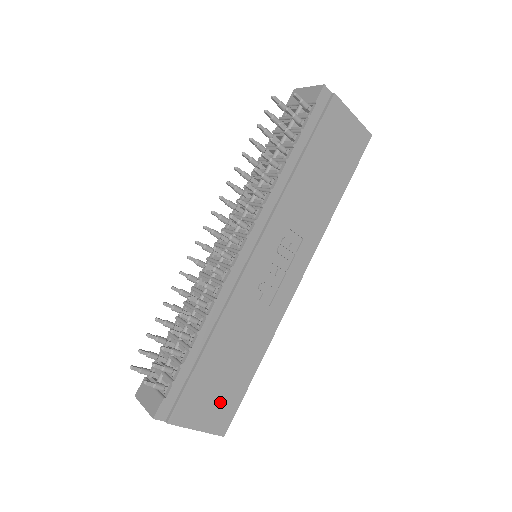
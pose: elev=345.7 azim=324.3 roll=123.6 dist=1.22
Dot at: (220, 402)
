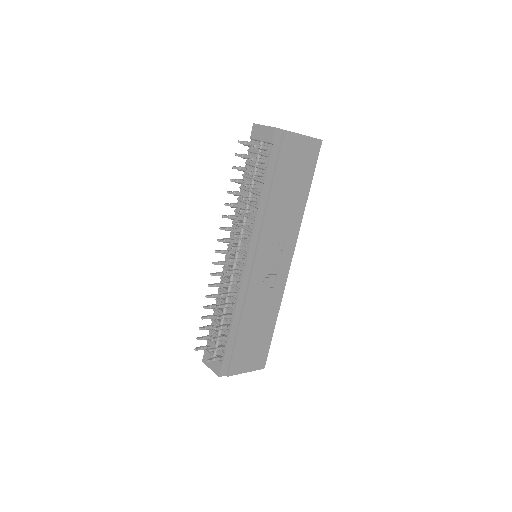
Dot at: (256, 353)
